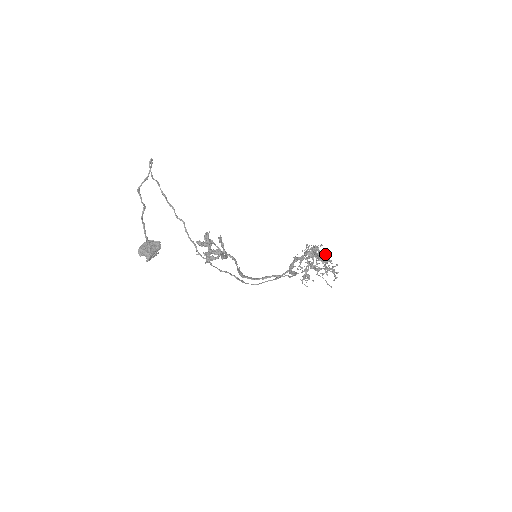
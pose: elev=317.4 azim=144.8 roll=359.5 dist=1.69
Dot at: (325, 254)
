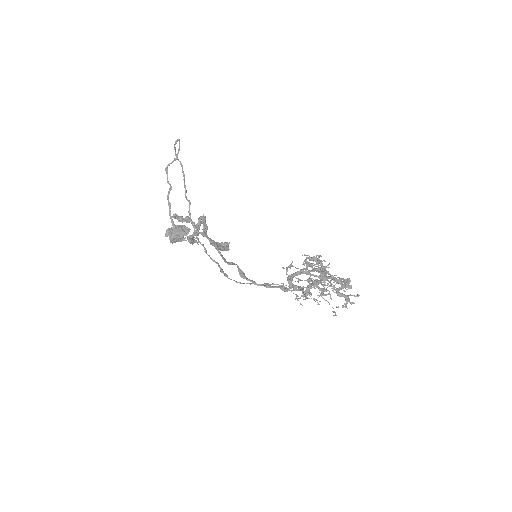
Dot at: (347, 279)
